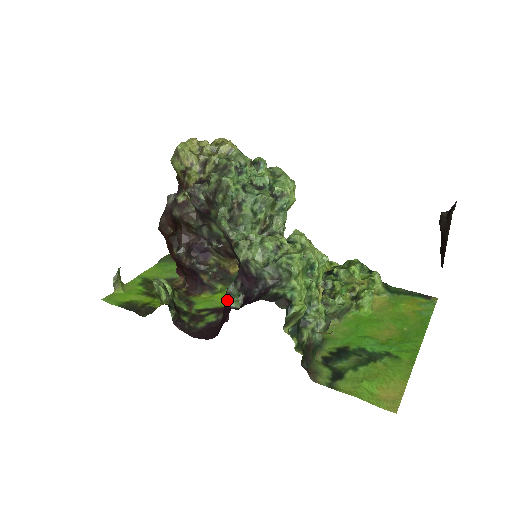
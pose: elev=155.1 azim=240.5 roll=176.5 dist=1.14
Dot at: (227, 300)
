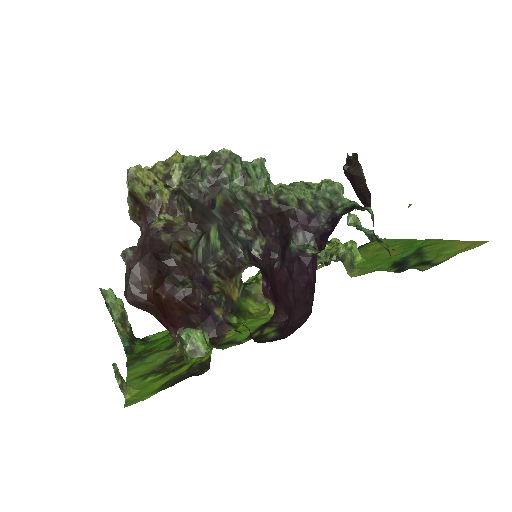
Dot at: (303, 254)
